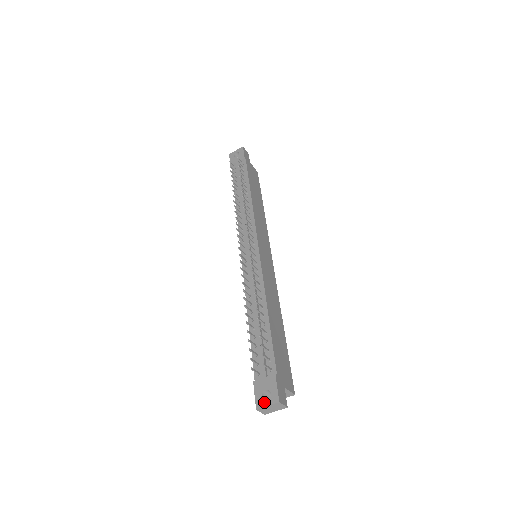
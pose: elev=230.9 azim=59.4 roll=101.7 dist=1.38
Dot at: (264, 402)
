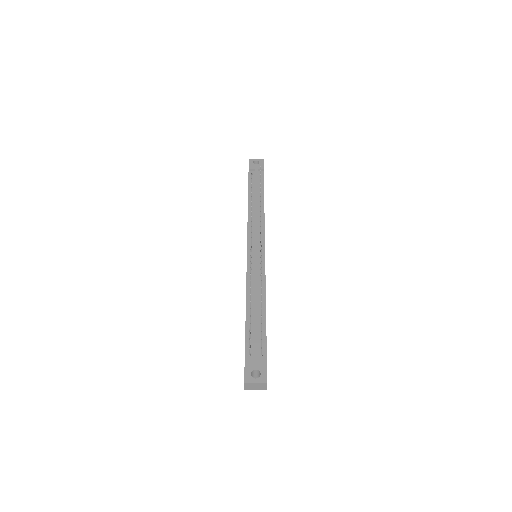
Dot at: (253, 379)
